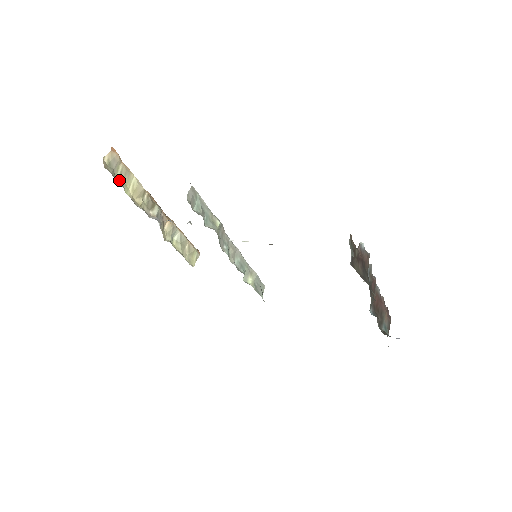
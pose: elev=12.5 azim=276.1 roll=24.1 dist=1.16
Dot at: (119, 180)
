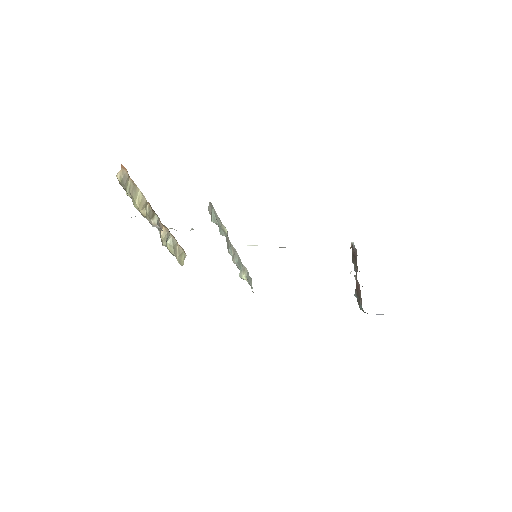
Dot at: (128, 195)
